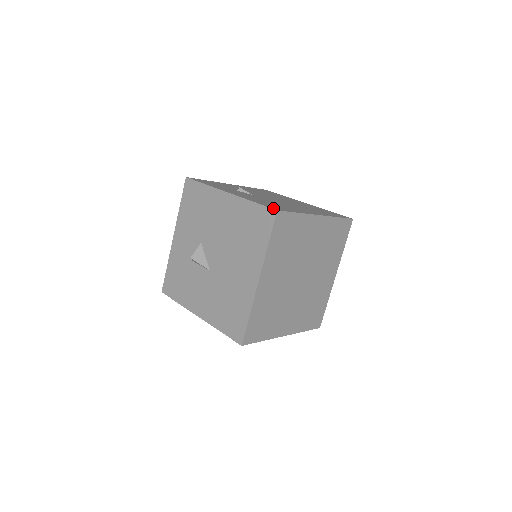
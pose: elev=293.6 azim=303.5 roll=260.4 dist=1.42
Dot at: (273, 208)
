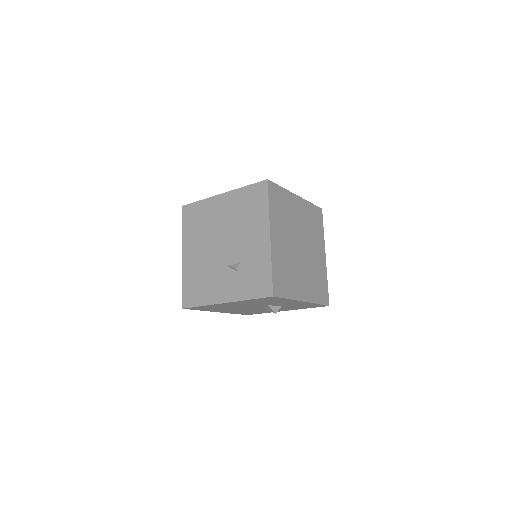
Dot at: occluded
